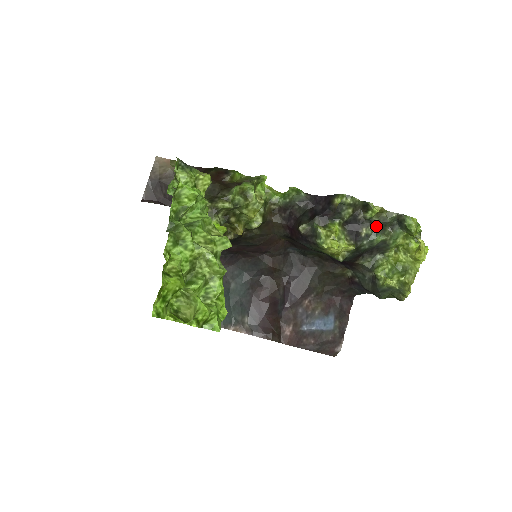
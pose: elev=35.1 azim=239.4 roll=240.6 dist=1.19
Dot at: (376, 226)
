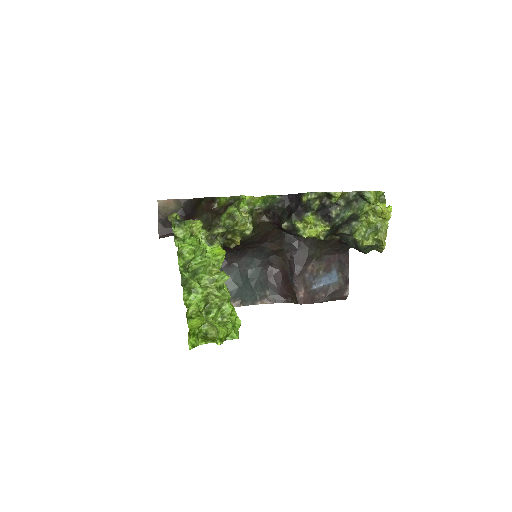
Dot at: (342, 206)
